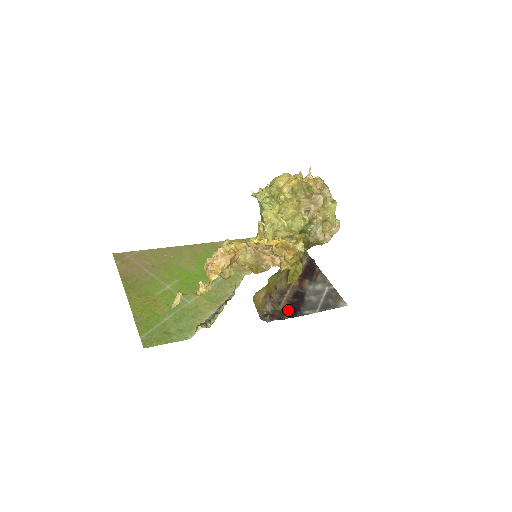
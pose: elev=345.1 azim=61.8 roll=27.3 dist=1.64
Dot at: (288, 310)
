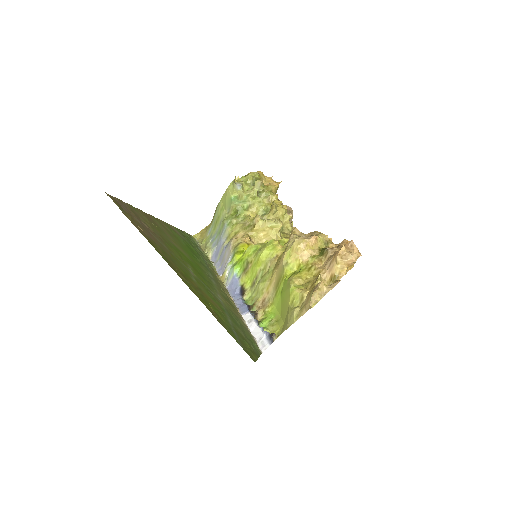
Dot at: occluded
